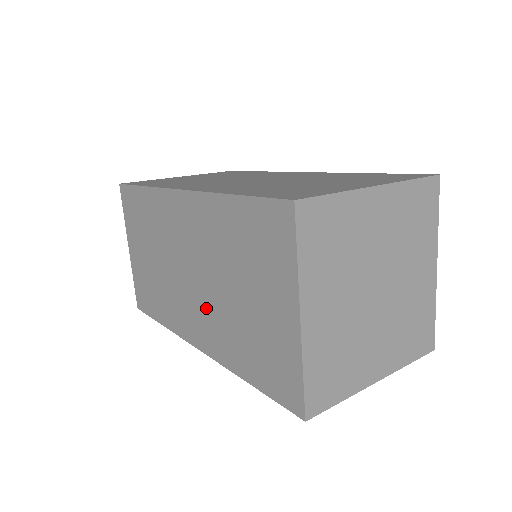
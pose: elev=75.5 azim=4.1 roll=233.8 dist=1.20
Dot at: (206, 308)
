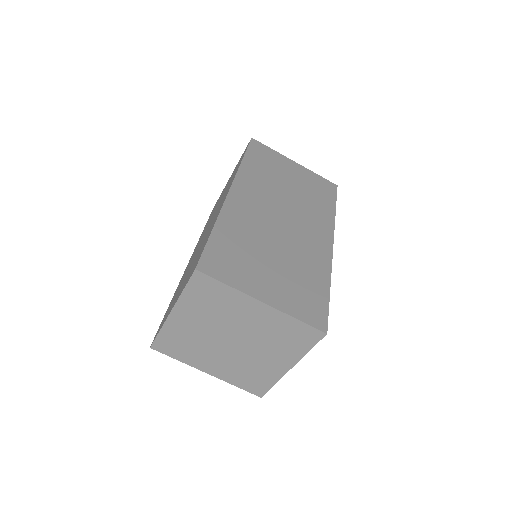
Dot at: occluded
